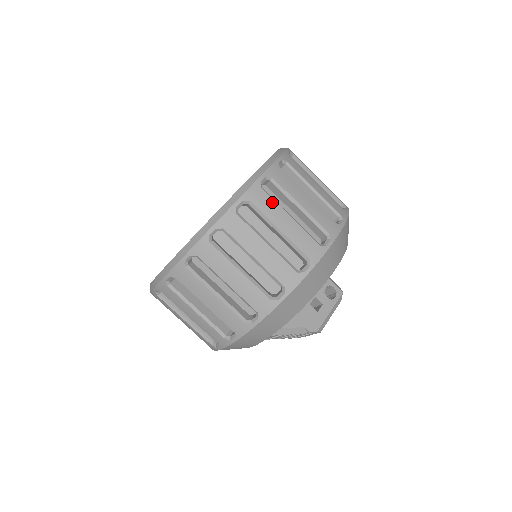
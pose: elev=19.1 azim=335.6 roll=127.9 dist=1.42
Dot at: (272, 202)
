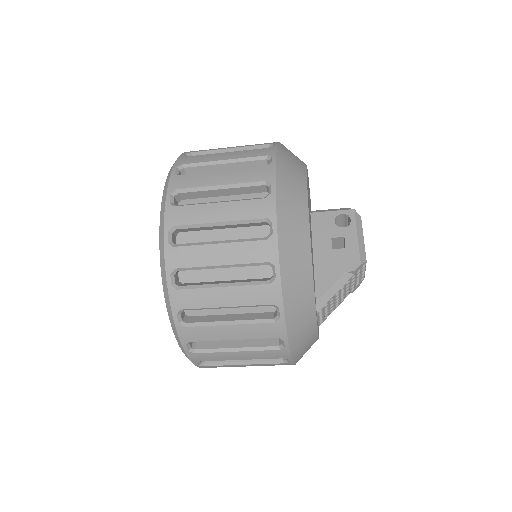
Dot at: (192, 208)
